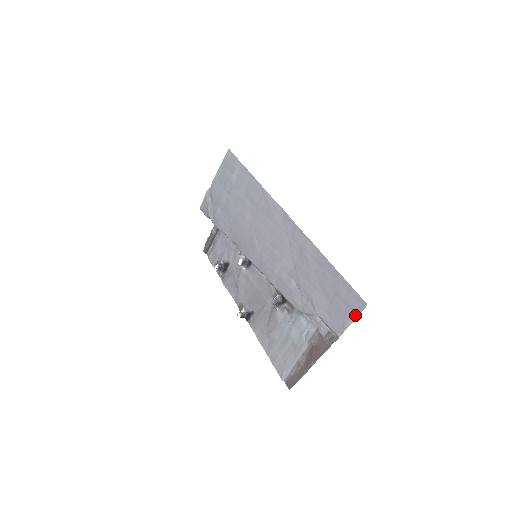
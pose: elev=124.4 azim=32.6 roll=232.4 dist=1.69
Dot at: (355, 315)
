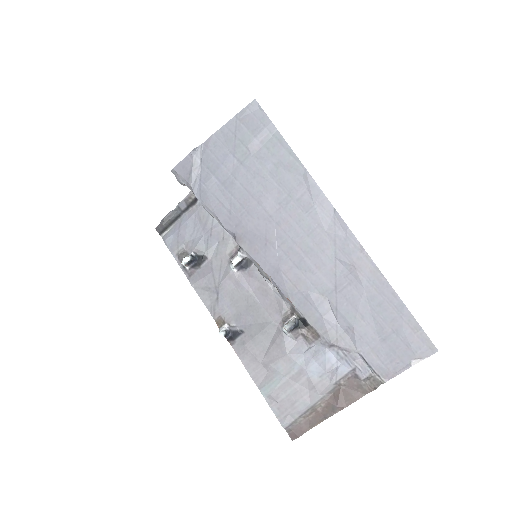
Dot at: (416, 360)
